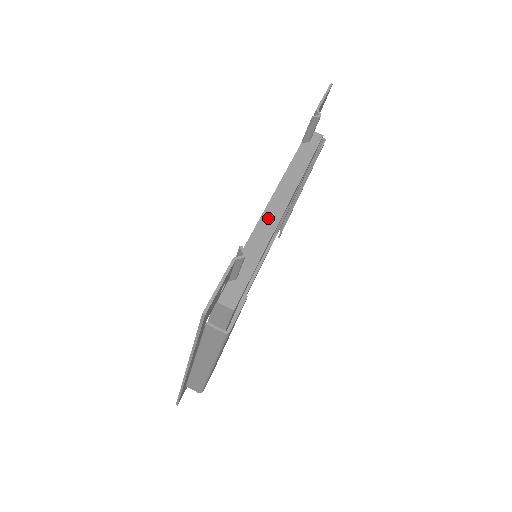
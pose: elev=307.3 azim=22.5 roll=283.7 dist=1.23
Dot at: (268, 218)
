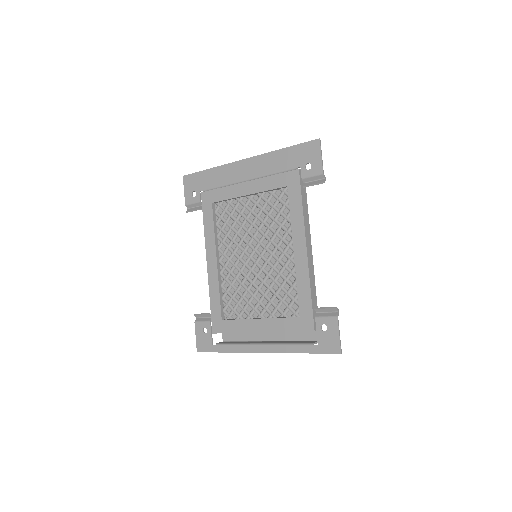
Dot at: (310, 262)
